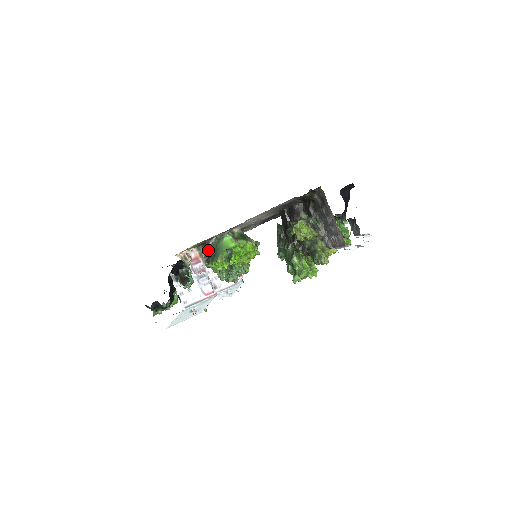
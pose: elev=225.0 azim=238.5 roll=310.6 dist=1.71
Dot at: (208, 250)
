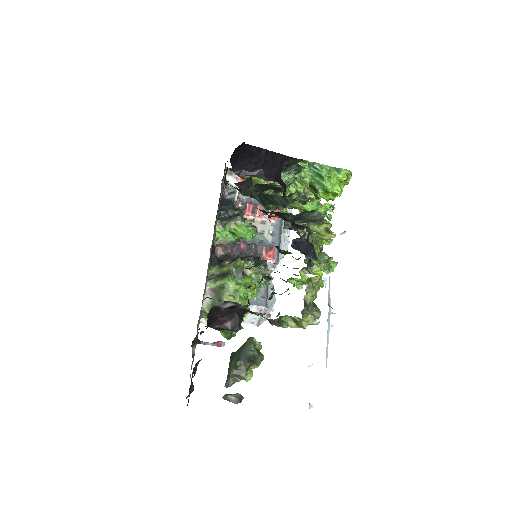
Dot at: occluded
